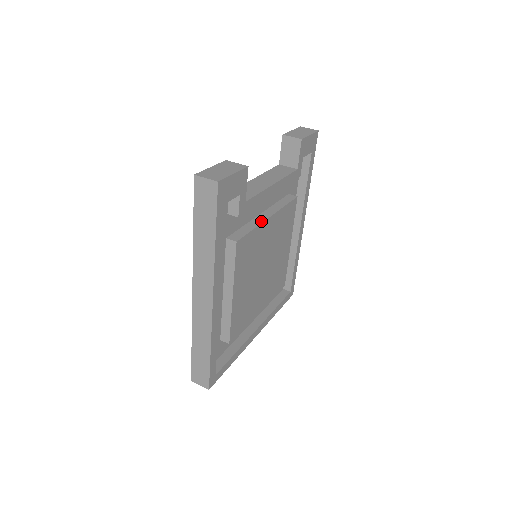
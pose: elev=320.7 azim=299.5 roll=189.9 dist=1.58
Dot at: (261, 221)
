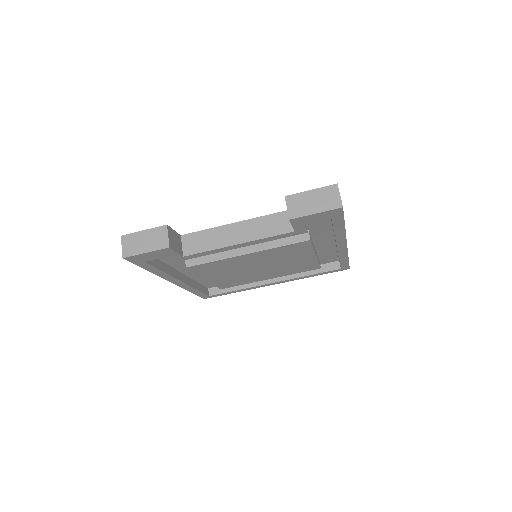
Dot at: (231, 255)
